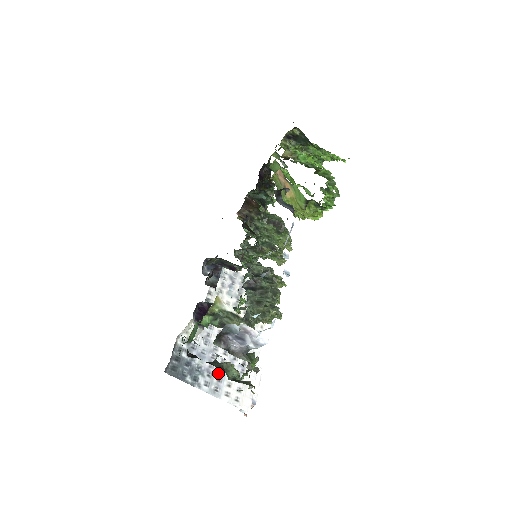
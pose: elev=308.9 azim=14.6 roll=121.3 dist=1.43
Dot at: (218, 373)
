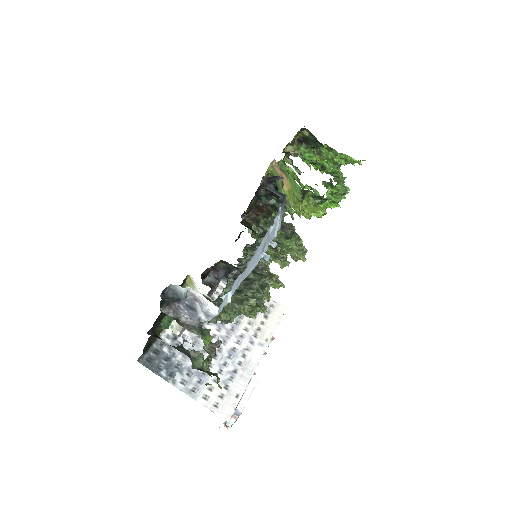
Dot at: (200, 374)
